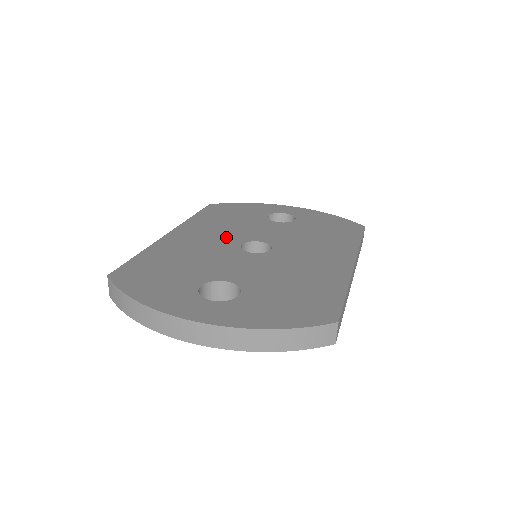
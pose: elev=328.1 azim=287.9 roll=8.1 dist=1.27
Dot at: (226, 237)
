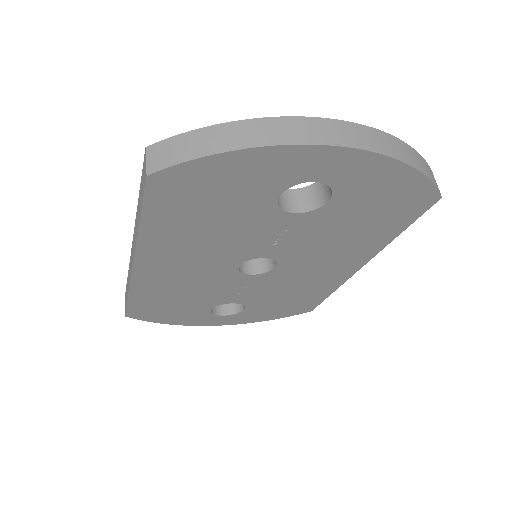
Dot at: occluded
